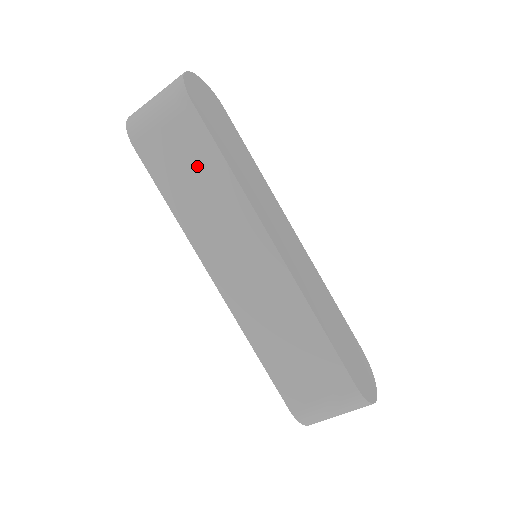
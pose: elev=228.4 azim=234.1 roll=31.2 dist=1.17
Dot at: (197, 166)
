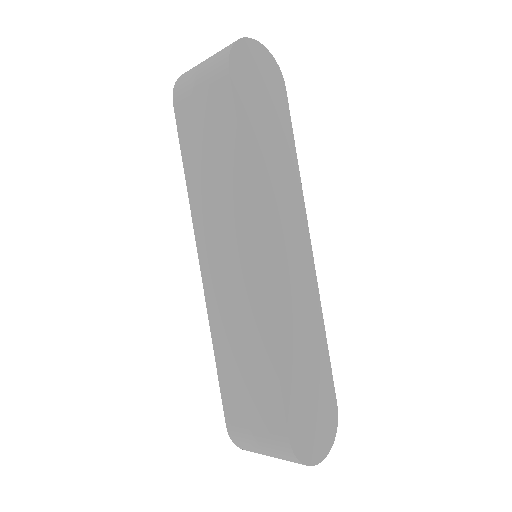
Dot at: (216, 141)
